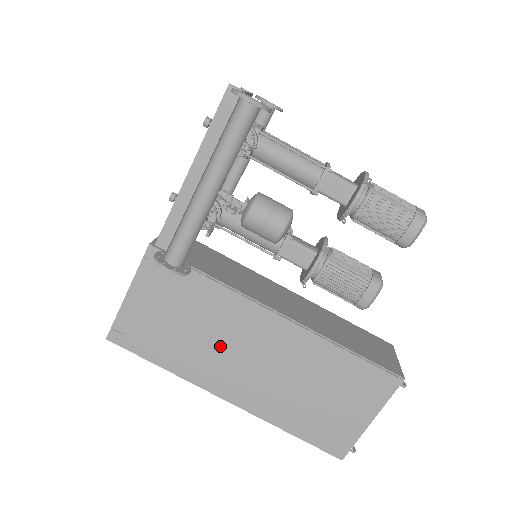
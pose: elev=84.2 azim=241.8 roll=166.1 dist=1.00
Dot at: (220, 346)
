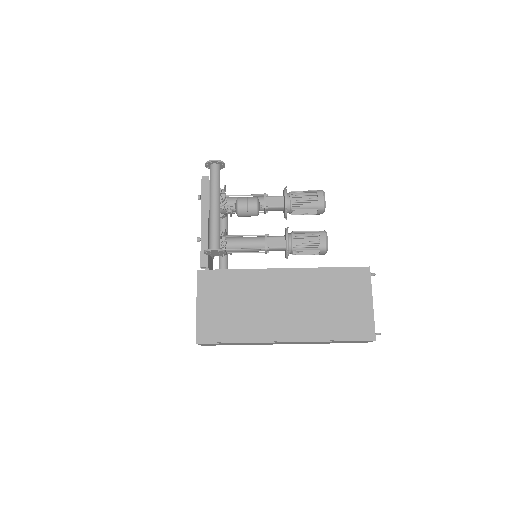
Dot at: (263, 306)
